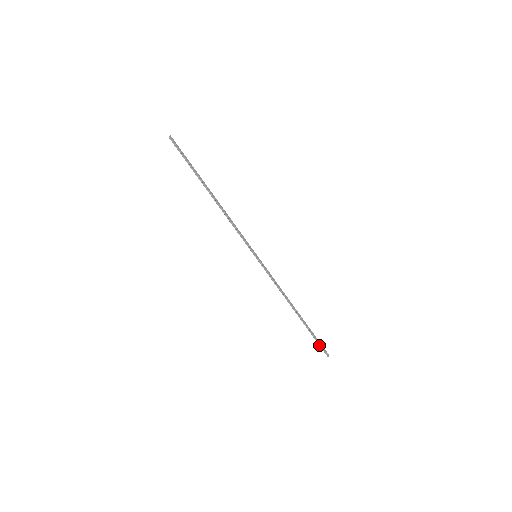
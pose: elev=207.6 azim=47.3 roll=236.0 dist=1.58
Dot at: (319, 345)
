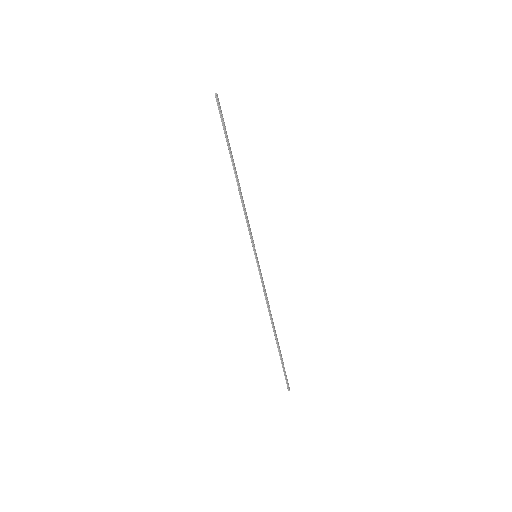
Dot at: (284, 375)
